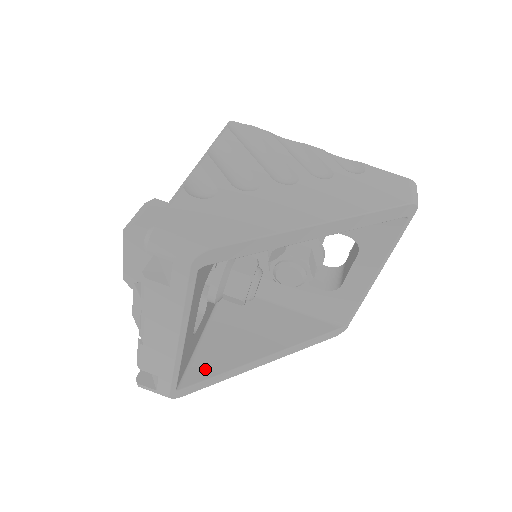
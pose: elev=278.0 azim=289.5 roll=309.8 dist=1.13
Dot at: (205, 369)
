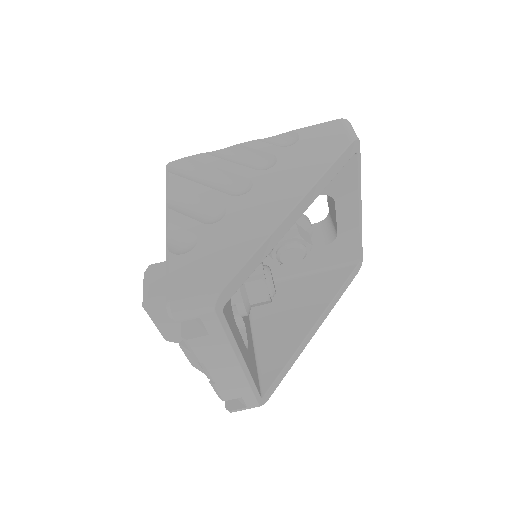
Dot at: (273, 367)
